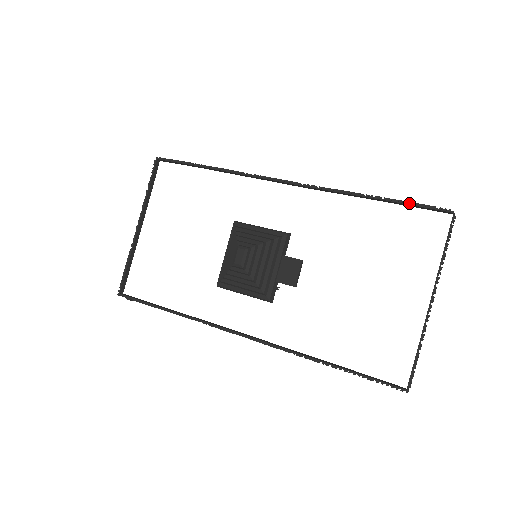
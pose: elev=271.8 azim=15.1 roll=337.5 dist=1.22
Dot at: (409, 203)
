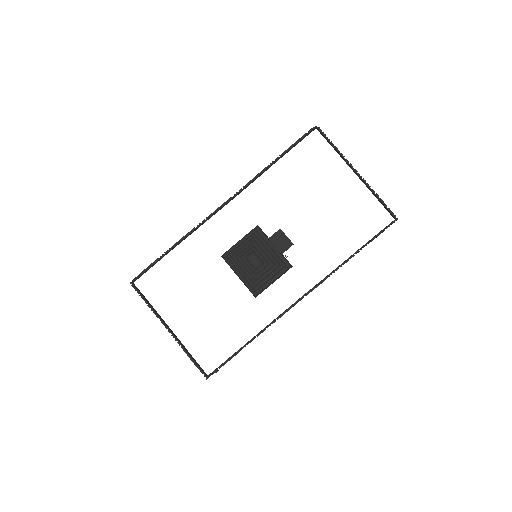
Dot at: (293, 145)
